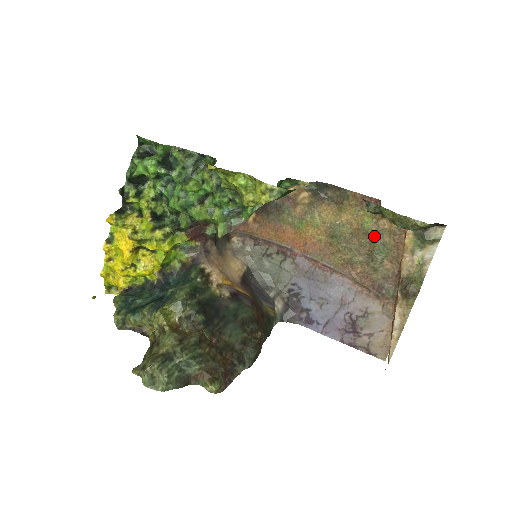
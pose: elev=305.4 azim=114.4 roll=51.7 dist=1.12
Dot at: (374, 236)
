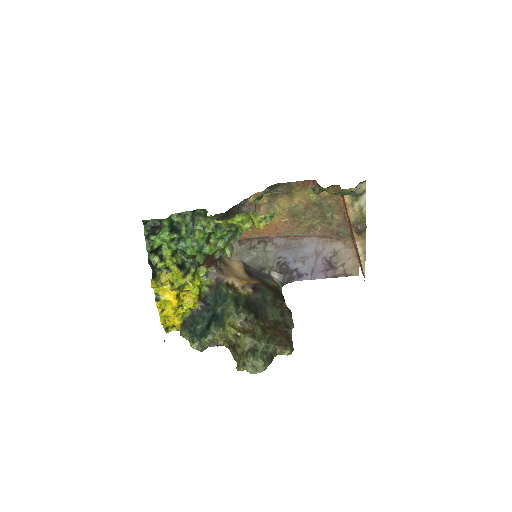
Dot at: (320, 203)
